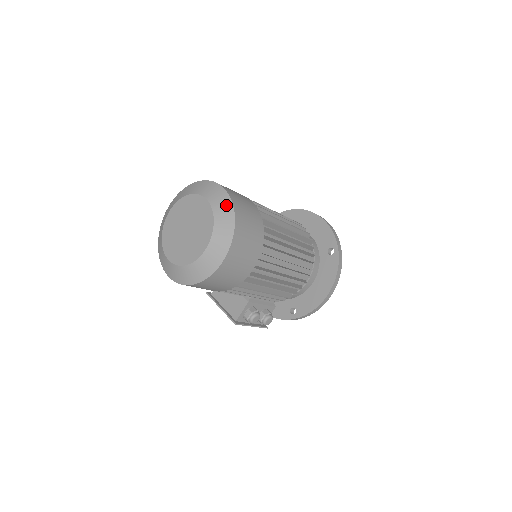
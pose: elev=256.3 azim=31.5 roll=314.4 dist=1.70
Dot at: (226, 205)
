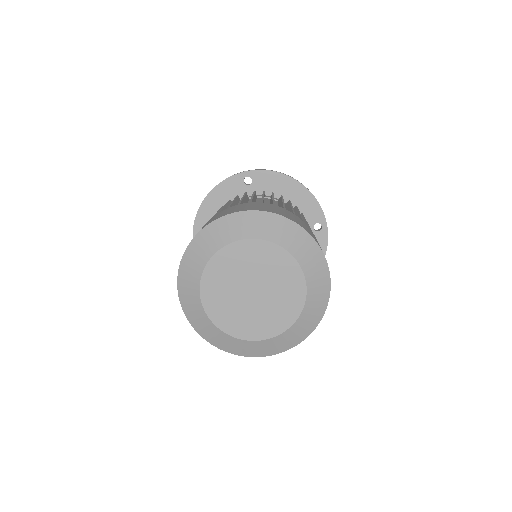
Dot at: (317, 258)
